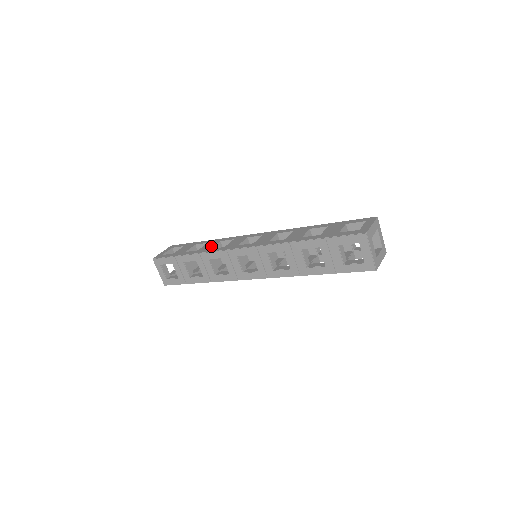
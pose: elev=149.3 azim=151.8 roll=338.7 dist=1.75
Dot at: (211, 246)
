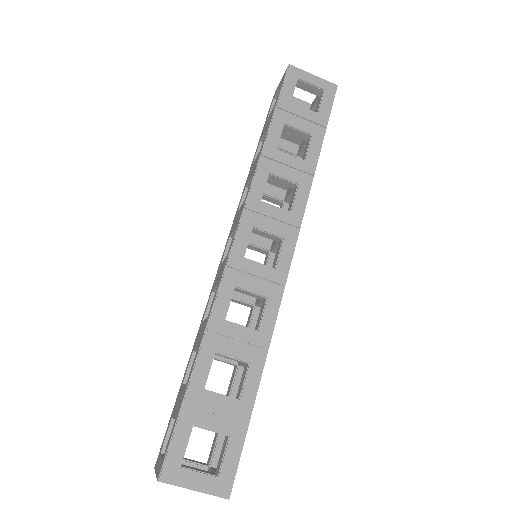
Dot at: (203, 325)
